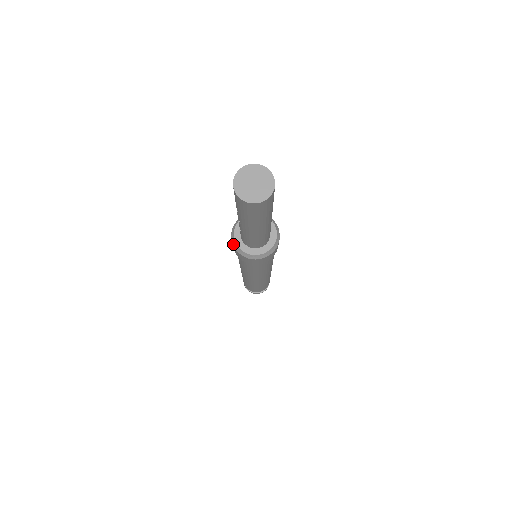
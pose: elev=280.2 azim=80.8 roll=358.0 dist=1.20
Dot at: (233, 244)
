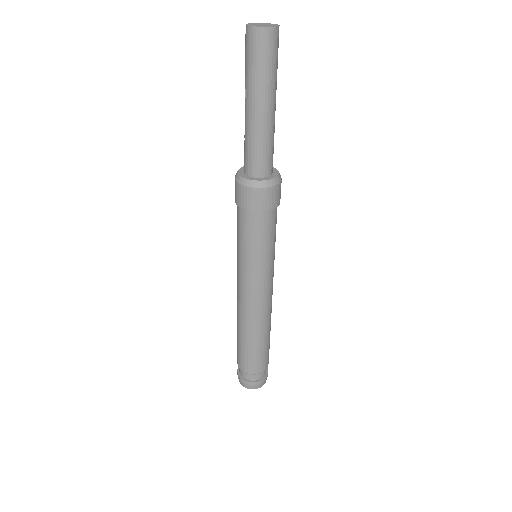
Dot at: (236, 180)
